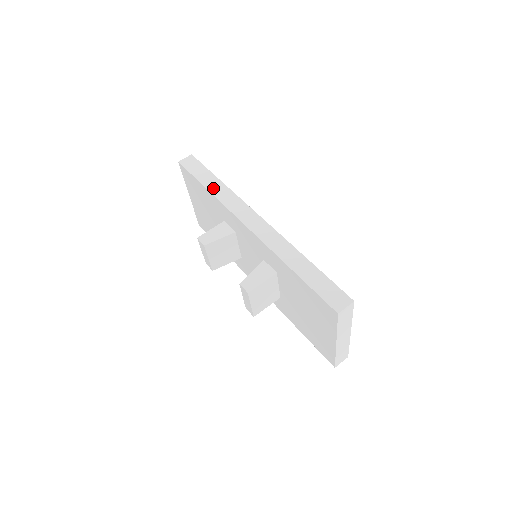
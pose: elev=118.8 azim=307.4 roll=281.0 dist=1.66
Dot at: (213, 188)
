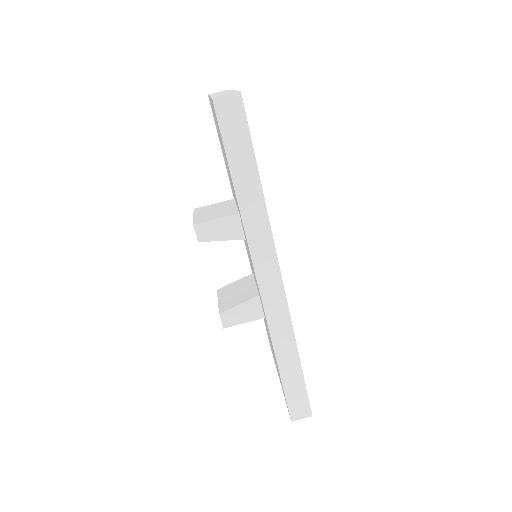
Dot at: (245, 196)
